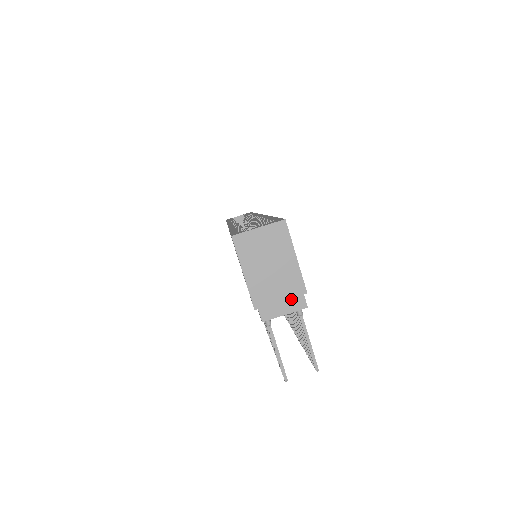
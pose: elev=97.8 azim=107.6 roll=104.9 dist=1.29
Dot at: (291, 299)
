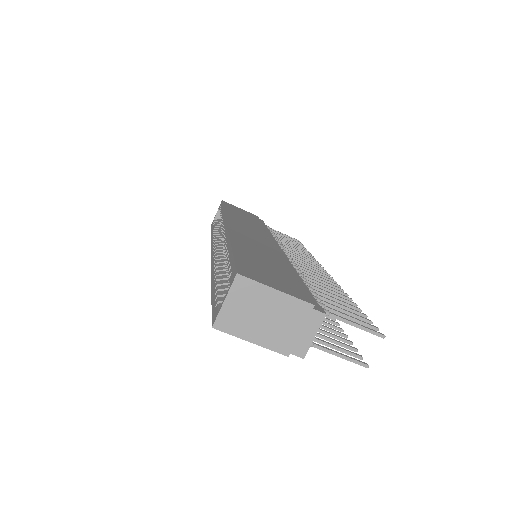
Dot at: (307, 322)
